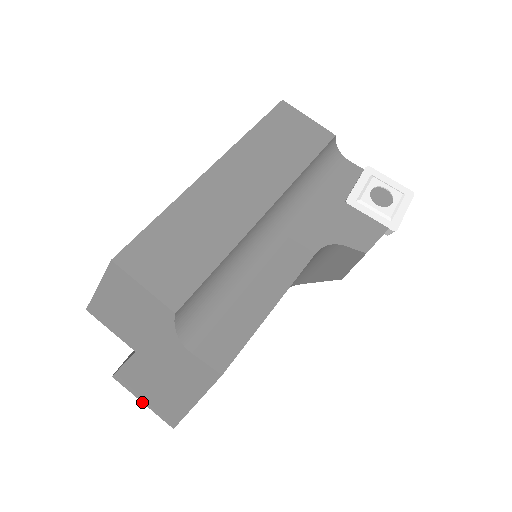
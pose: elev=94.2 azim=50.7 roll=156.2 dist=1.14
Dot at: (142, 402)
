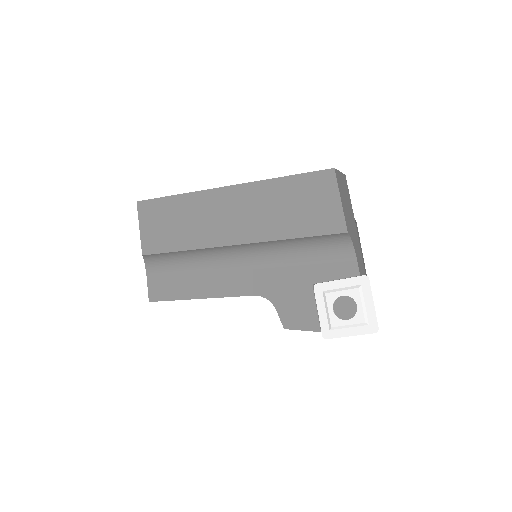
Dot at: occluded
